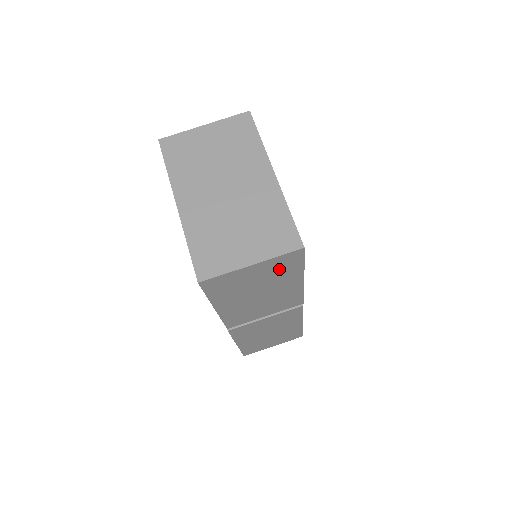
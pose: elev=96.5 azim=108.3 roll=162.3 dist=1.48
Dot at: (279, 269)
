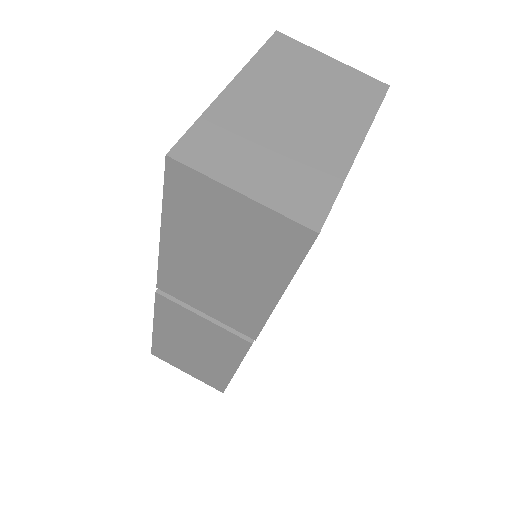
Dot at: (267, 242)
